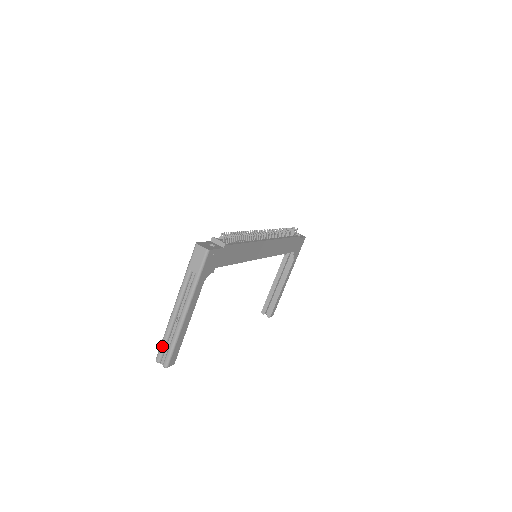
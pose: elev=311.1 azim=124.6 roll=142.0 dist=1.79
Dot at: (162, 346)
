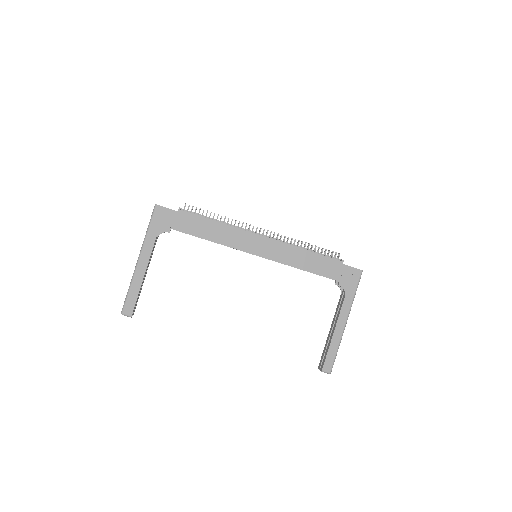
Dot at: occluded
